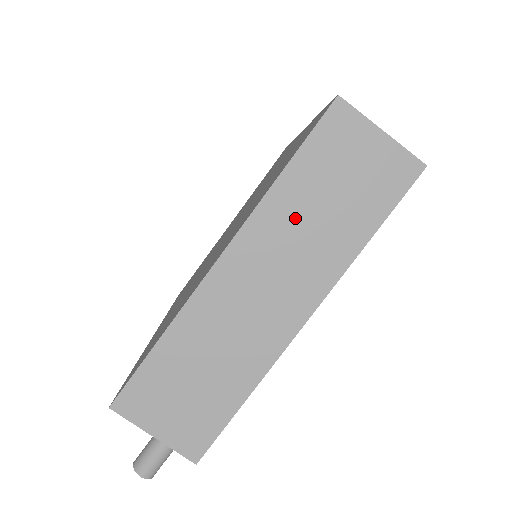
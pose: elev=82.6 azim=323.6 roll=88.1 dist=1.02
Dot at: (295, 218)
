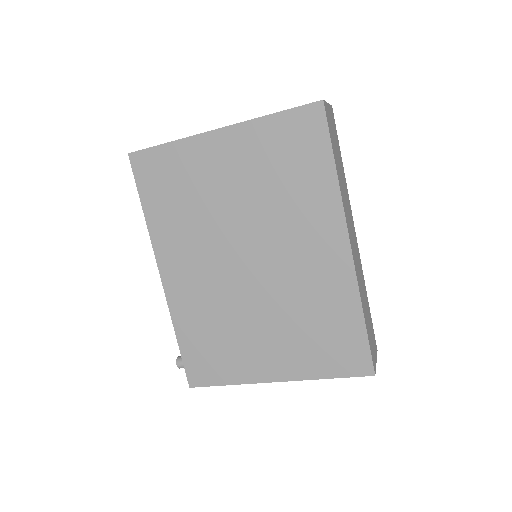
Dot at: occluded
